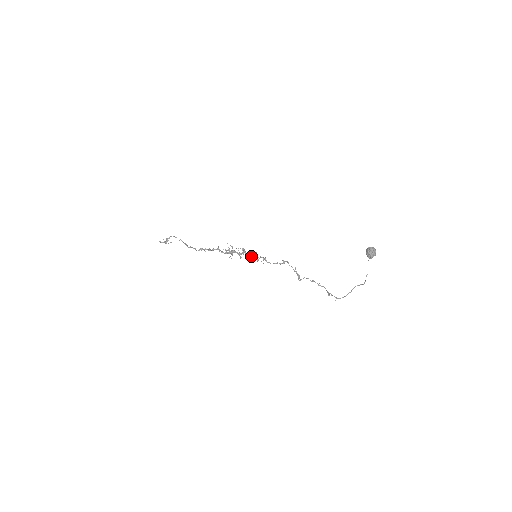
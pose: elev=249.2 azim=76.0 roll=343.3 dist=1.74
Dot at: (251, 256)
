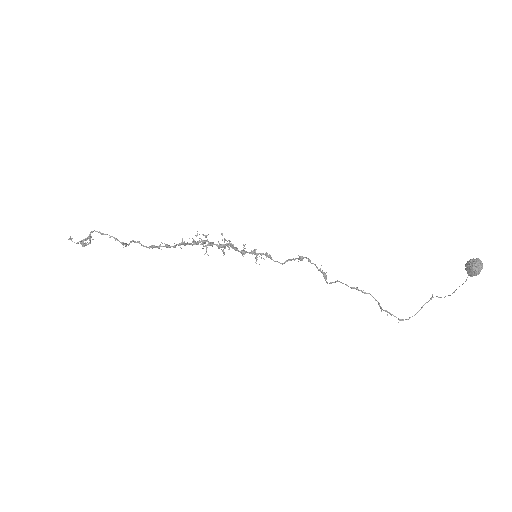
Dot at: occluded
